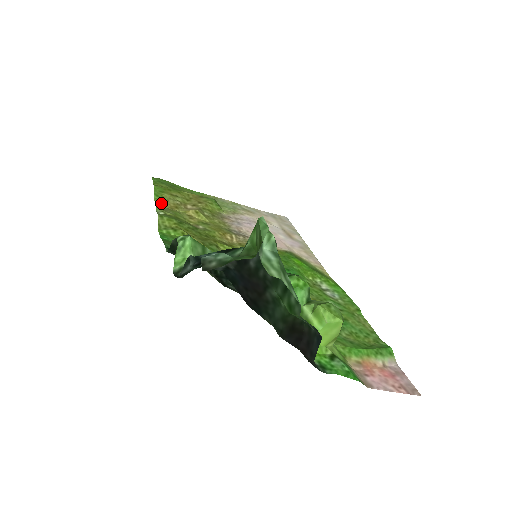
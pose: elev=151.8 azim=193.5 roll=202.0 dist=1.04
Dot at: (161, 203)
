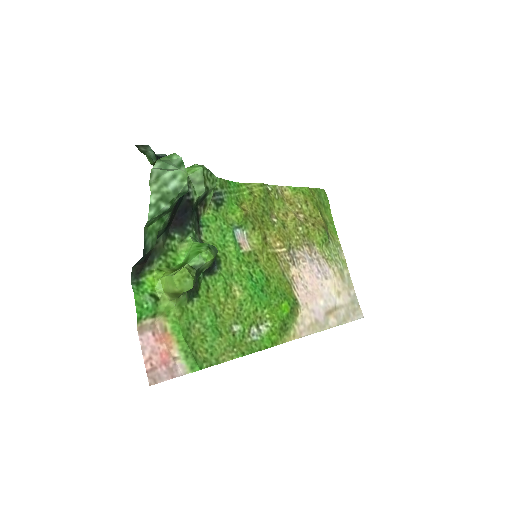
Dot at: (287, 192)
